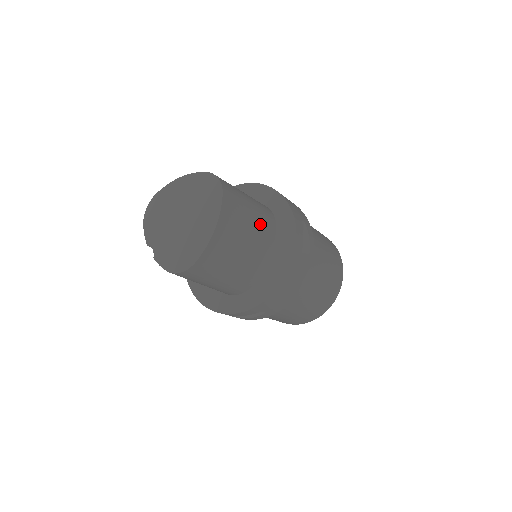
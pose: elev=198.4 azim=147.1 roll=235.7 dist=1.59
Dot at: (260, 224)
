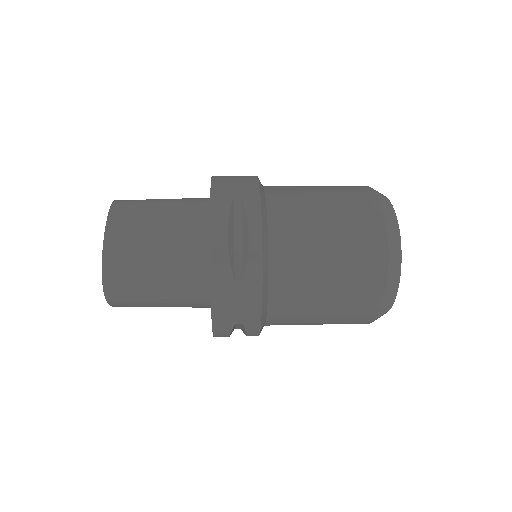
Dot at: (180, 306)
